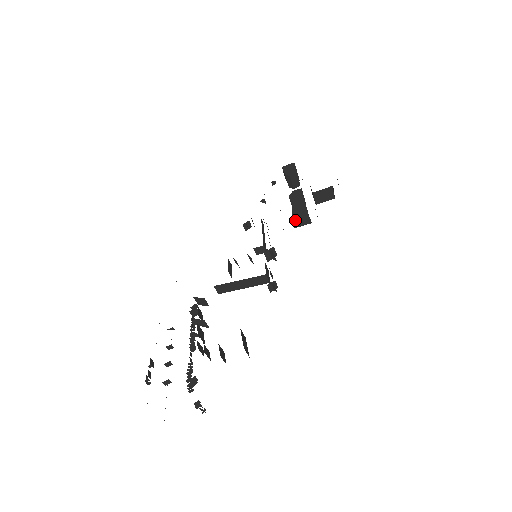
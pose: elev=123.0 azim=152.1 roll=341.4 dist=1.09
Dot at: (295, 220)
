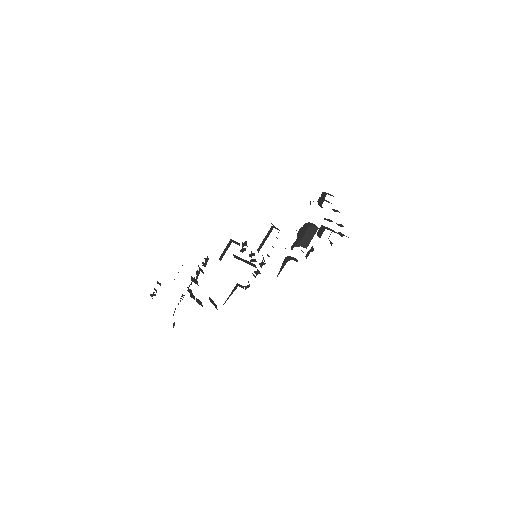
Dot at: (296, 243)
